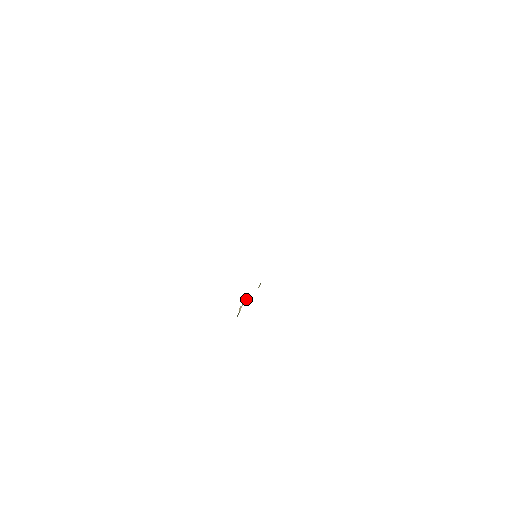
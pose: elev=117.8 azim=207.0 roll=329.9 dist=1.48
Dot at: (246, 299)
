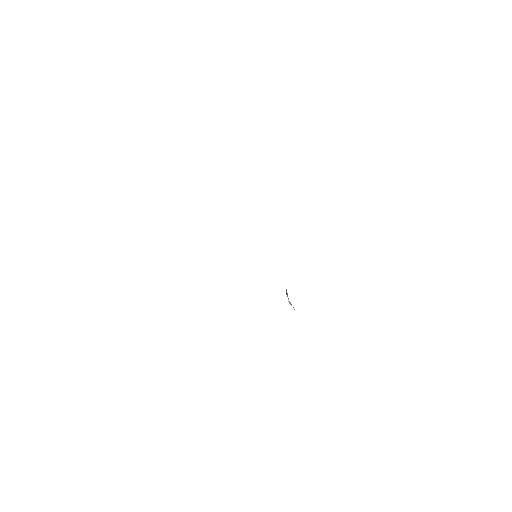
Dot at: (286, 292)
